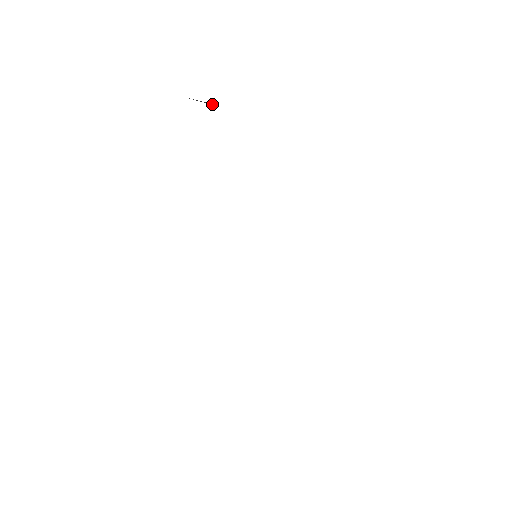
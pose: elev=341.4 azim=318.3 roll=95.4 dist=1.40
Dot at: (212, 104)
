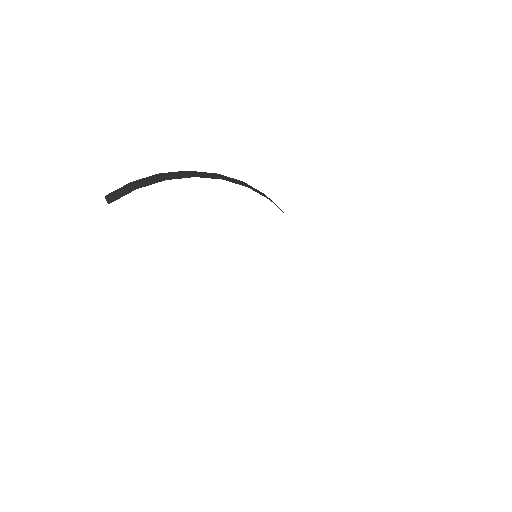
Dot at: (126, 191)
